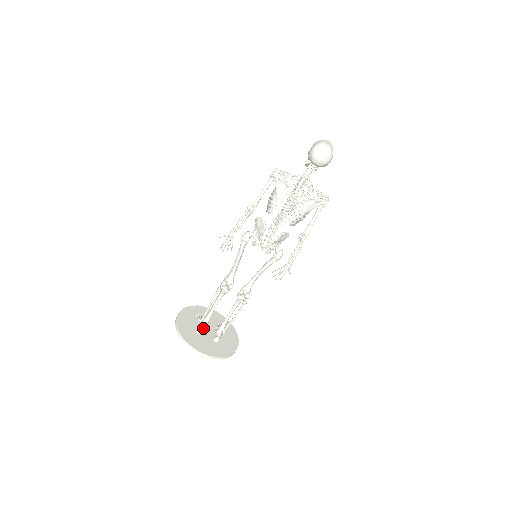
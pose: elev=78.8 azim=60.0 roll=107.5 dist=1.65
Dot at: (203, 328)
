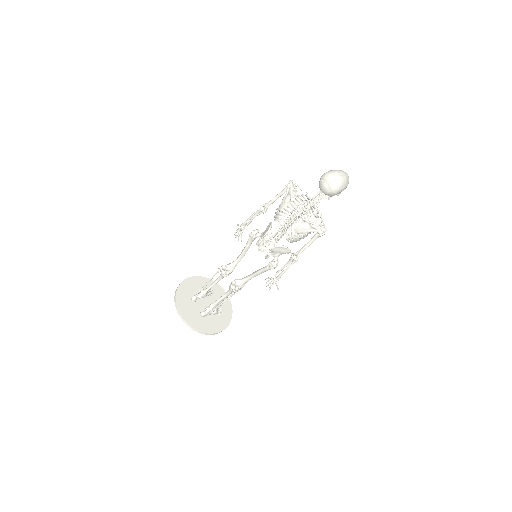
Dot at: (202, 299)
